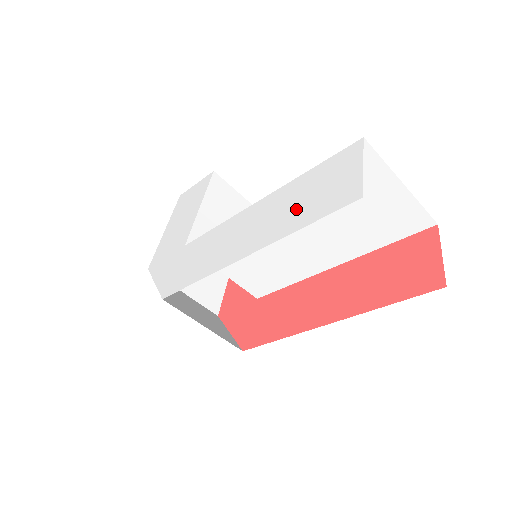
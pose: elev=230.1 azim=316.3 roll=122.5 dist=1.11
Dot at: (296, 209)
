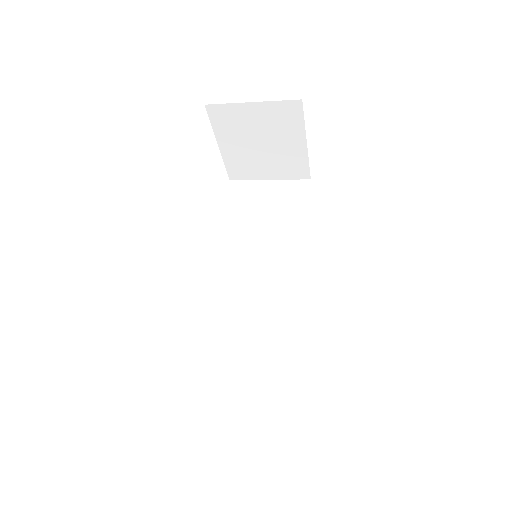
Dot at: occluded
